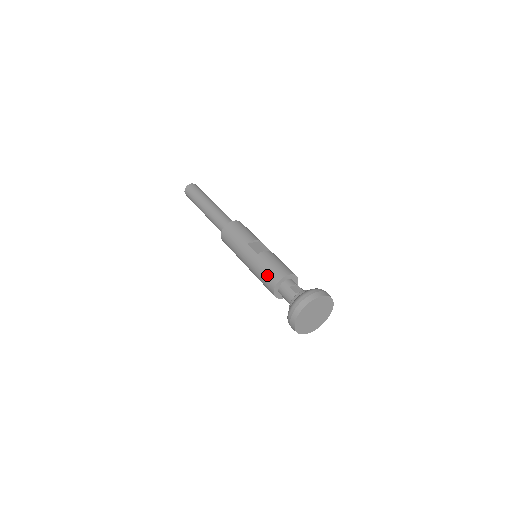
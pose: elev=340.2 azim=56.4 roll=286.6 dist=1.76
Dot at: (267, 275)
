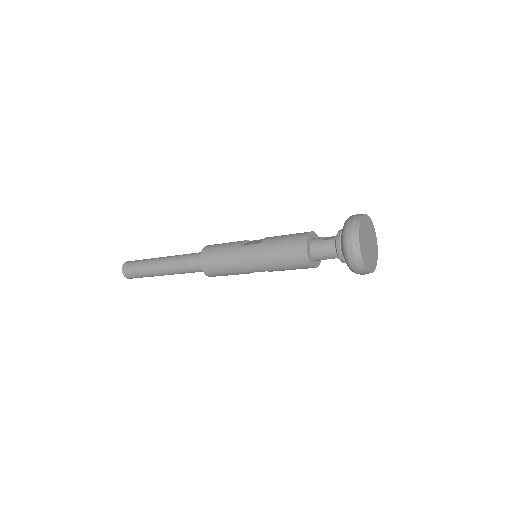
Dot at: (288, 248)
